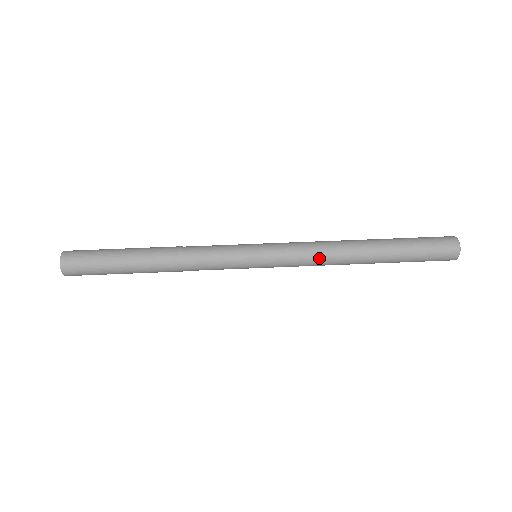
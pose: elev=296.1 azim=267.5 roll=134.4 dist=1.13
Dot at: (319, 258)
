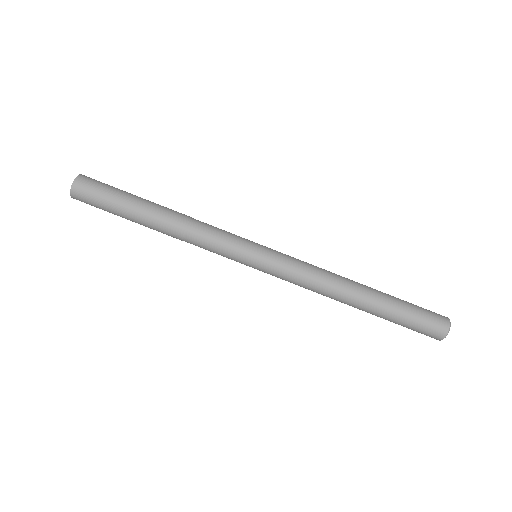
Dot at: (313, 284)
